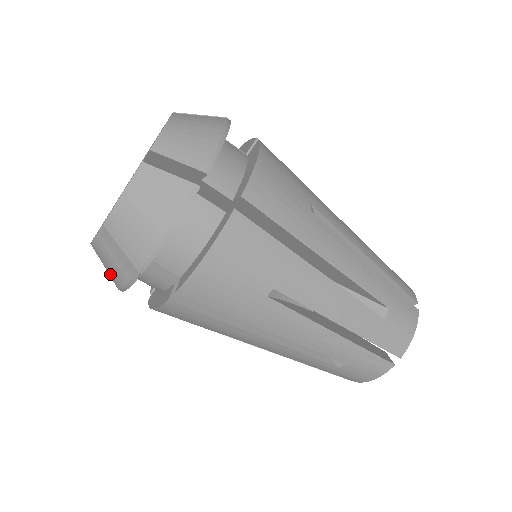
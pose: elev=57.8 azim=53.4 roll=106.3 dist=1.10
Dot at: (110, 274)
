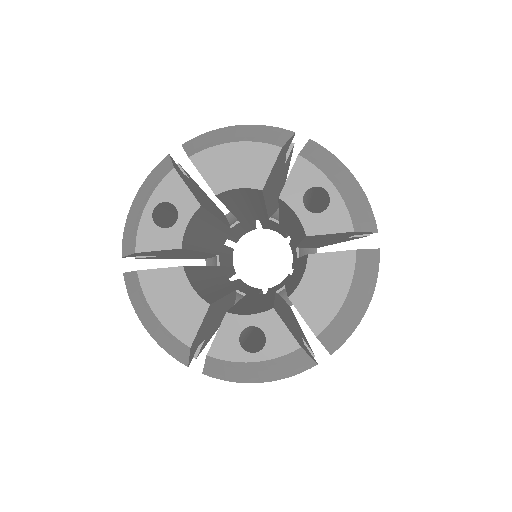
Dot at: (262, 376)
